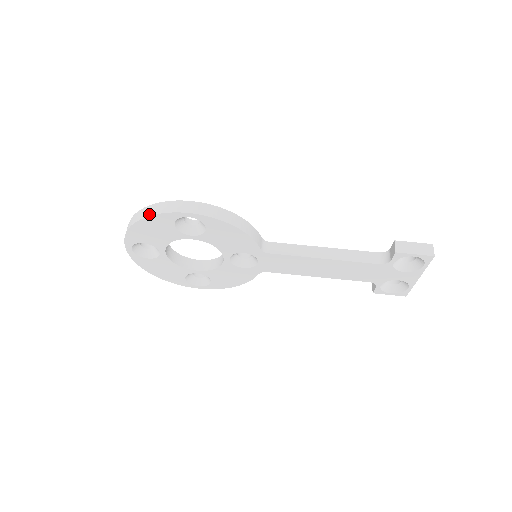
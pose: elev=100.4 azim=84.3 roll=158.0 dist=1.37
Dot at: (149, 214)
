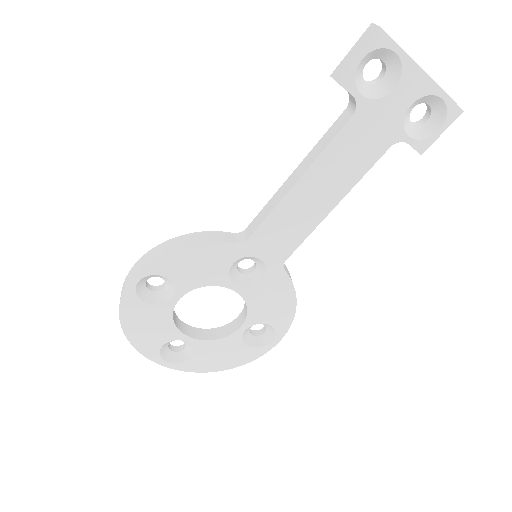
Dot at: (119, 315)
